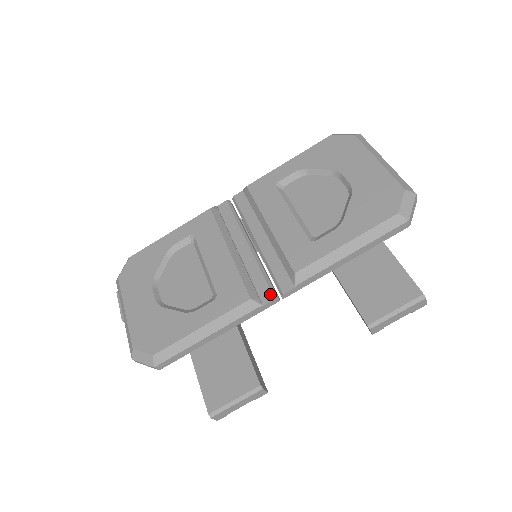
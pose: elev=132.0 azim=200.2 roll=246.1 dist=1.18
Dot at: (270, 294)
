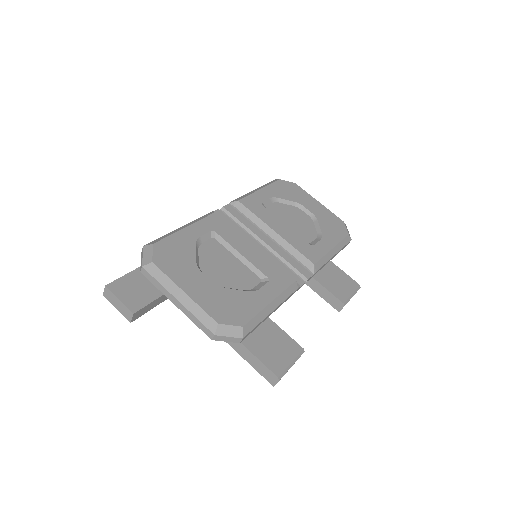
Dot at: (300, 279)
